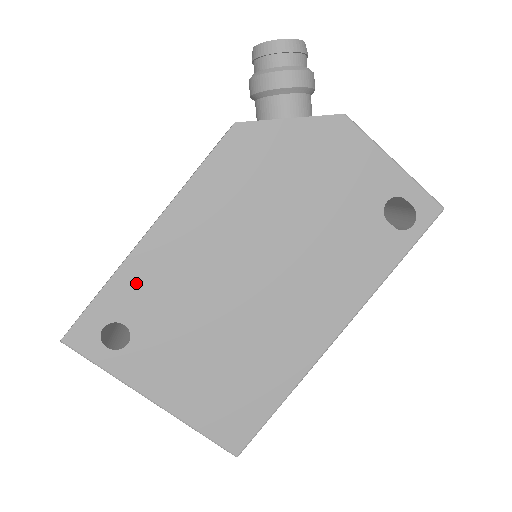
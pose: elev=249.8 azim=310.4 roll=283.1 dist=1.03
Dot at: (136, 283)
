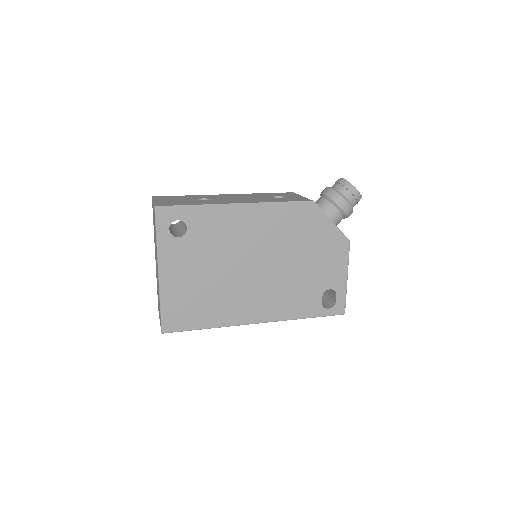
Dot at: (211, 217)
